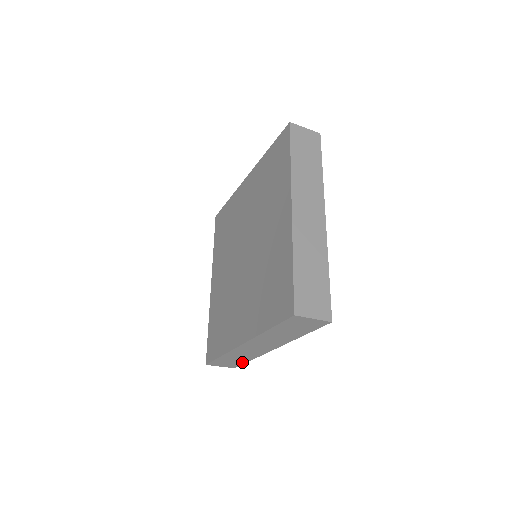
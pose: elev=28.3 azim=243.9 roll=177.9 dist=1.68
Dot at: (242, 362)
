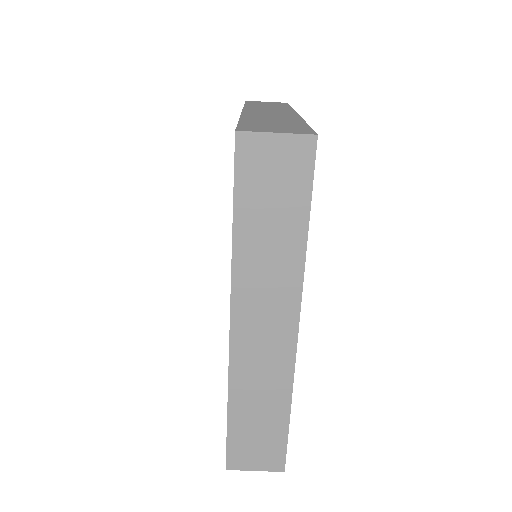
Dot at: (280, 431)
